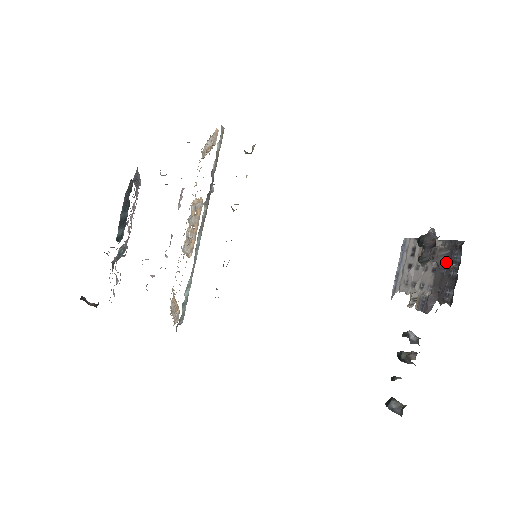
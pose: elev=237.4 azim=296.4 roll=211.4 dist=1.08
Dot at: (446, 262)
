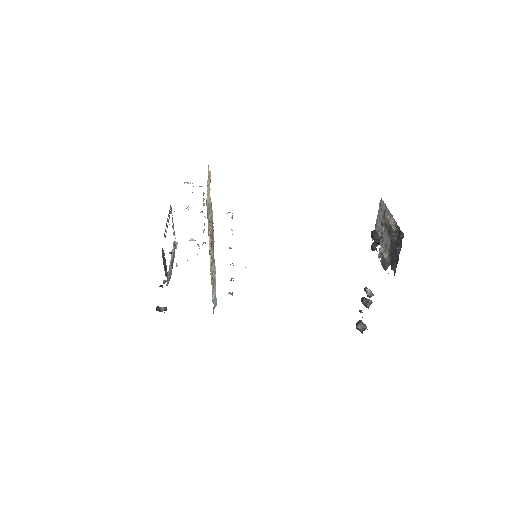
Dot at: (396, 242)
